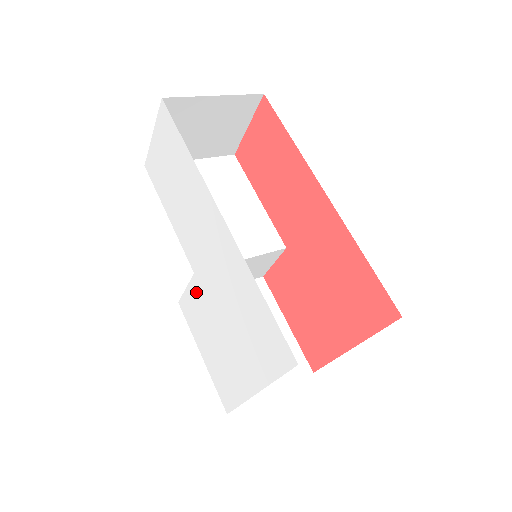
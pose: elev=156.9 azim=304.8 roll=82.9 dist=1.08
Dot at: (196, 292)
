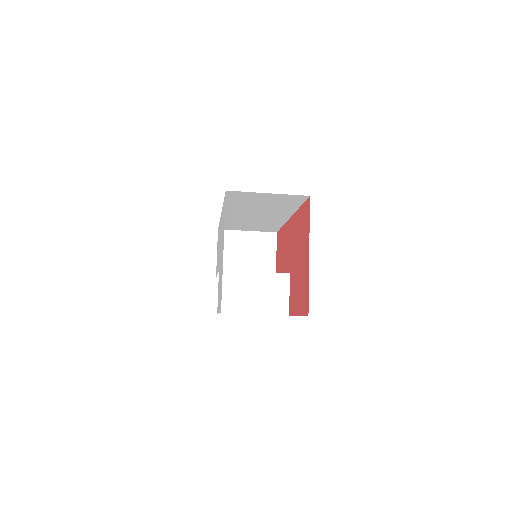
Dot at: occluded
